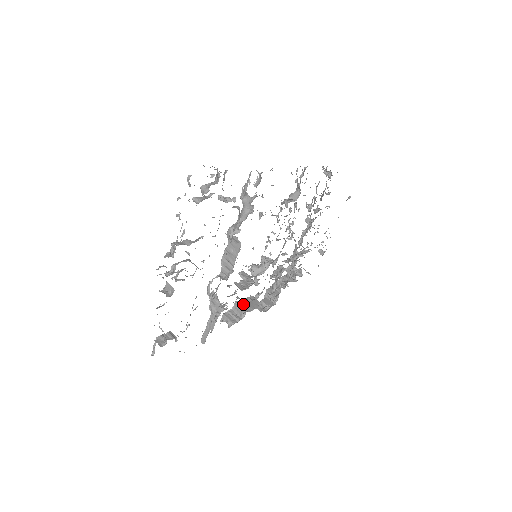
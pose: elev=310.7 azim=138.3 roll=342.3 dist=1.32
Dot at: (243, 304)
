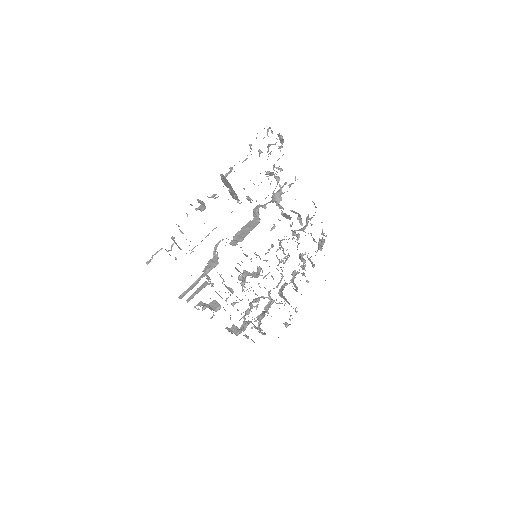
Dot at: occluded
